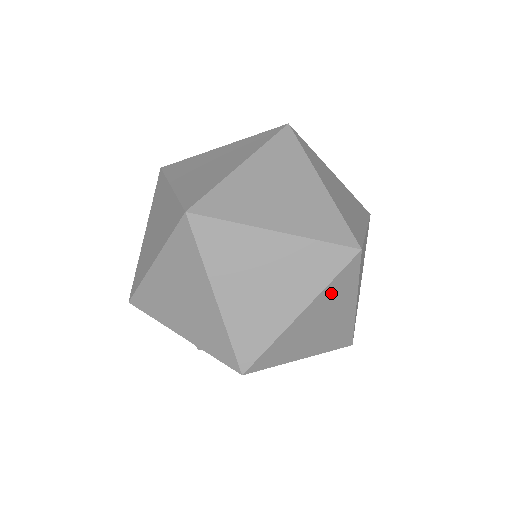
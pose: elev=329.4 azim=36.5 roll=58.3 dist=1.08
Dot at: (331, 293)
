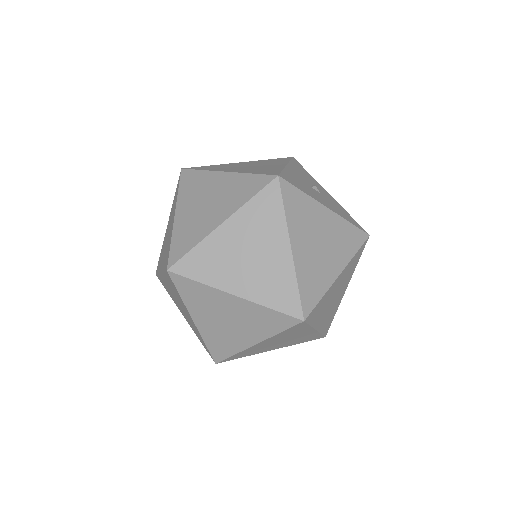
Dot at: (283, 335)
